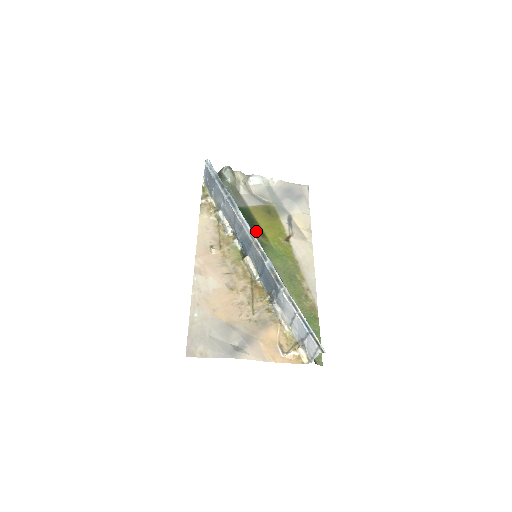
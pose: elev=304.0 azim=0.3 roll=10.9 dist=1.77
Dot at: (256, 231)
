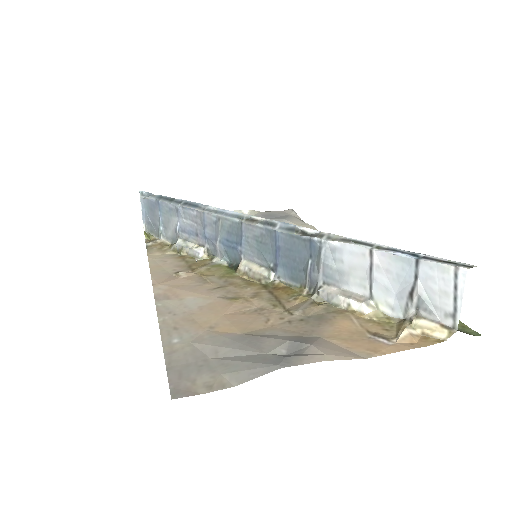
Dot at: occluded
